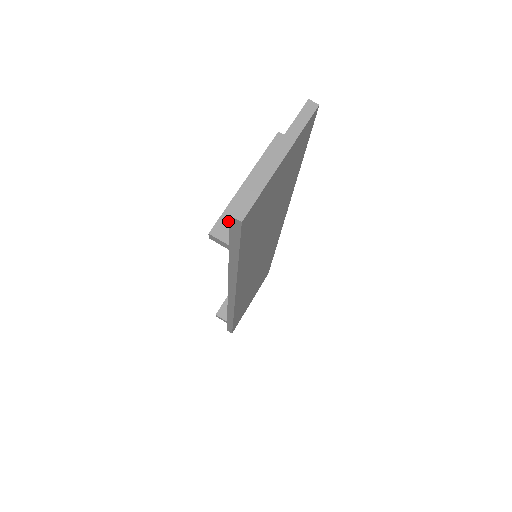
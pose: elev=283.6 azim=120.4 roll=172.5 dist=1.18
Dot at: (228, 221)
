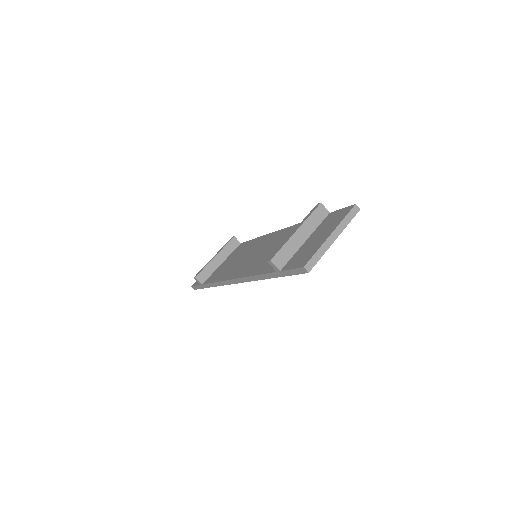
Dot at: (283, 255)
